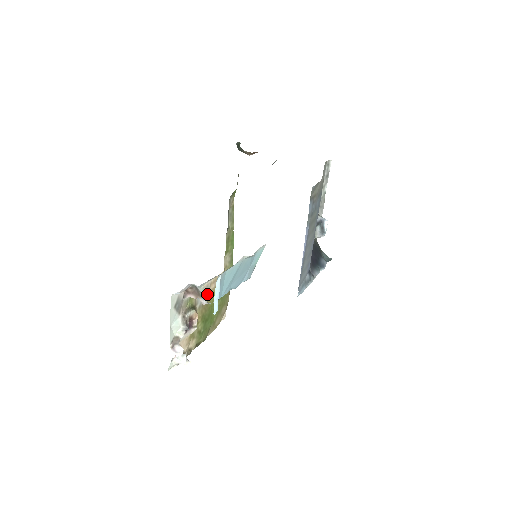
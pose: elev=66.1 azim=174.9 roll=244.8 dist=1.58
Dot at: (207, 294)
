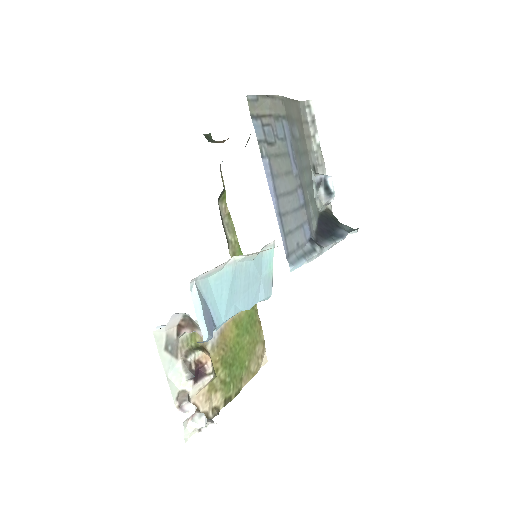
Dot at: (221, 329)
